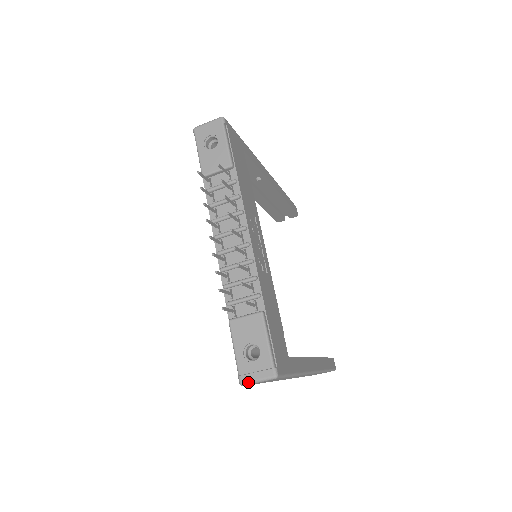
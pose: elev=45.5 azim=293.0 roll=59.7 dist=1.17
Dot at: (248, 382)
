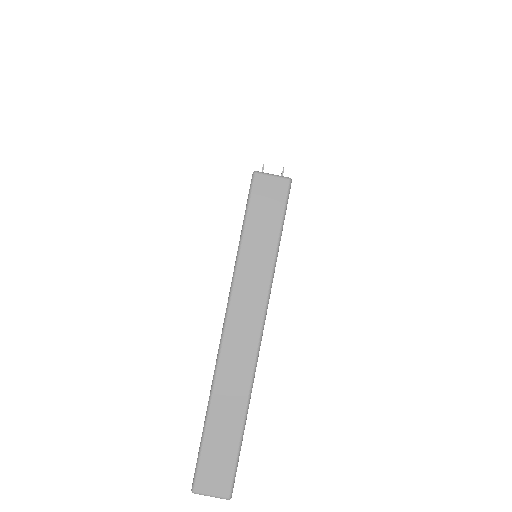
Dot at: (263, 172)
